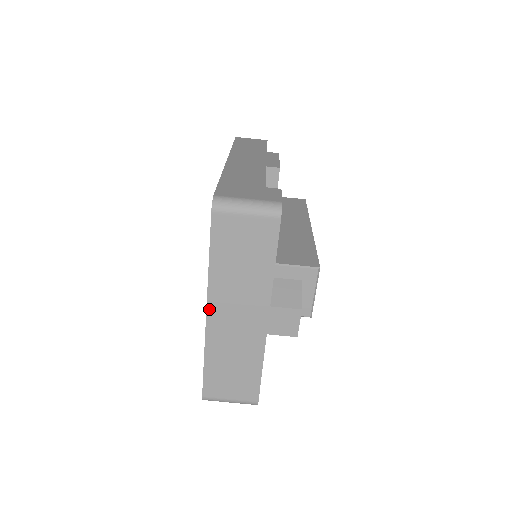
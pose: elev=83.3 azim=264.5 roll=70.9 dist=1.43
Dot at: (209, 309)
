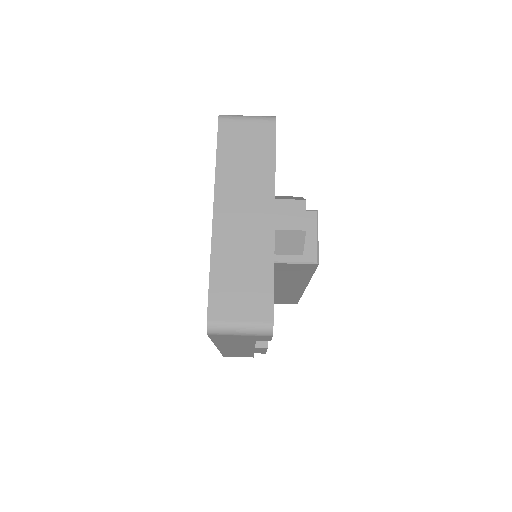
Dot at: (216, 207)
